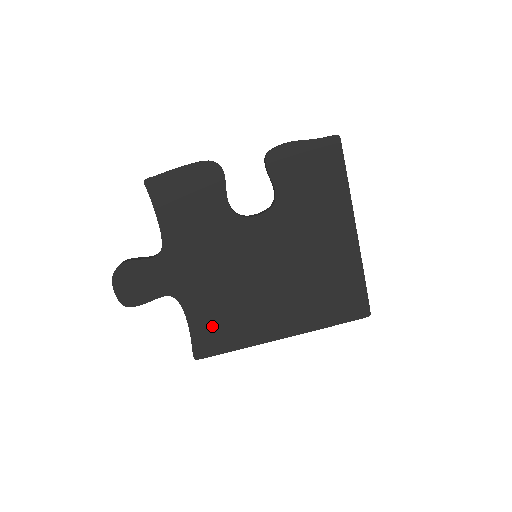
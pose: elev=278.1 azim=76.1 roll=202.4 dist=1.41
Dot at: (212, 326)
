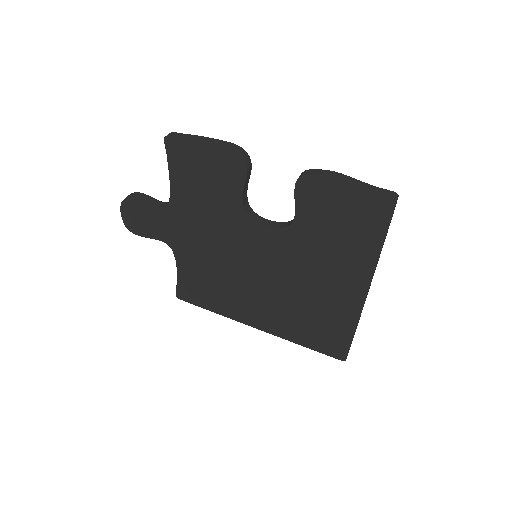
Dot at: (197, 284)
